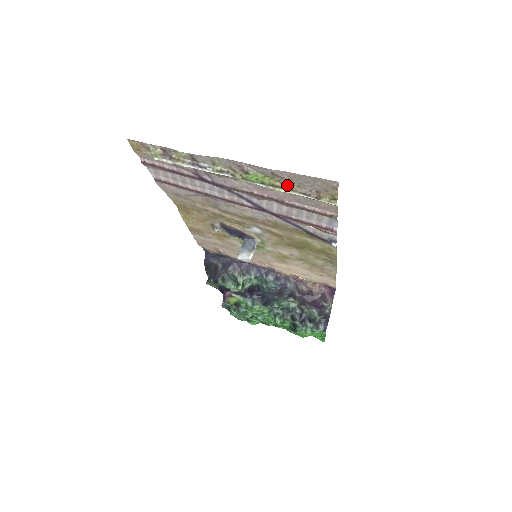
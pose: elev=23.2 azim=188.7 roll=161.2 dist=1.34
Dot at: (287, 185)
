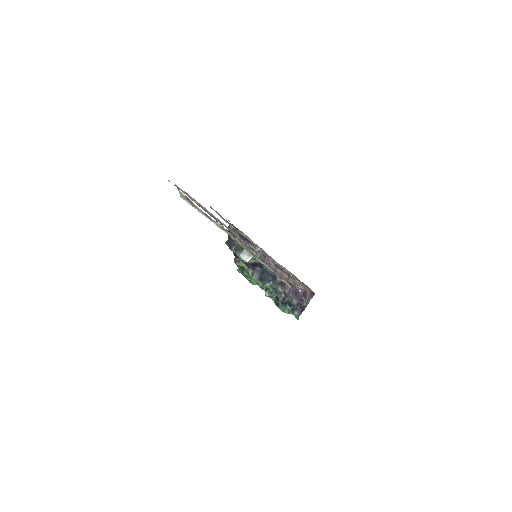
Dot at: occluded
